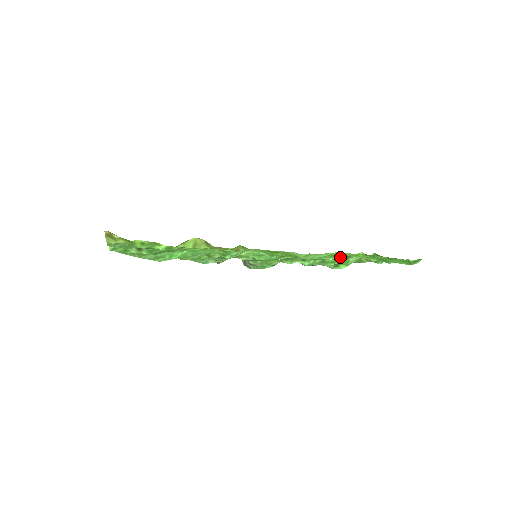
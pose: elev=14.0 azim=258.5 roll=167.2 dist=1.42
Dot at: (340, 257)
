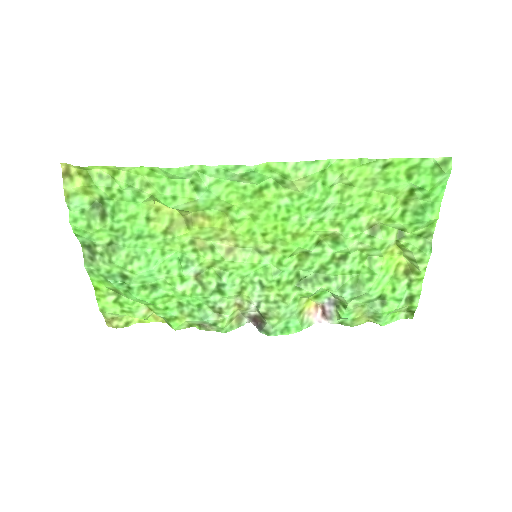
Dot at: (362, 230)
